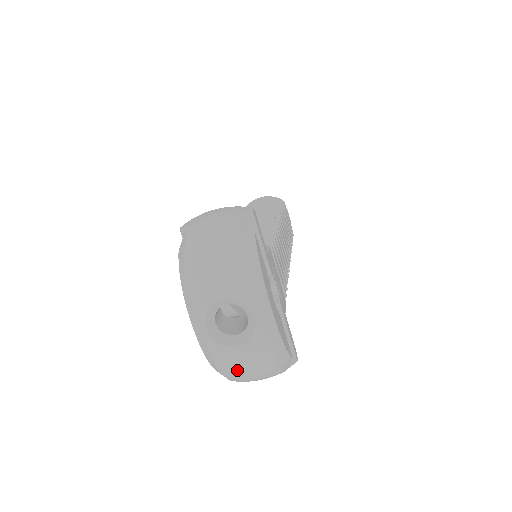
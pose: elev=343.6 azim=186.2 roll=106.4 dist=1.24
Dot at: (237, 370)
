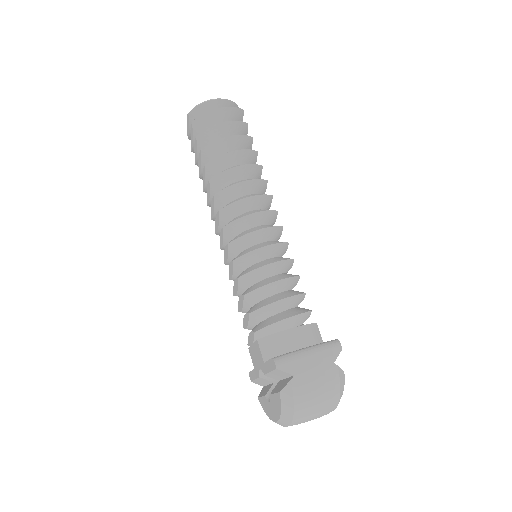
Dot at: occluded
